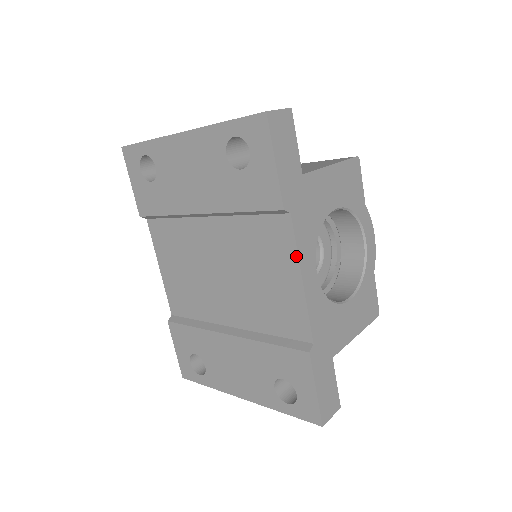
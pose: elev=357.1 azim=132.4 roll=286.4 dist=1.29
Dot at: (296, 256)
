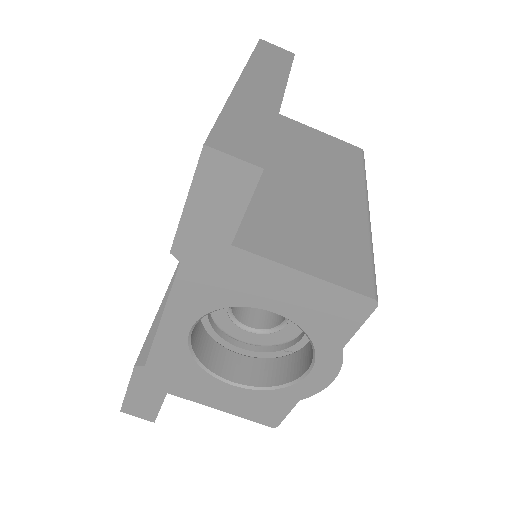
Dot at: (168, 298)
